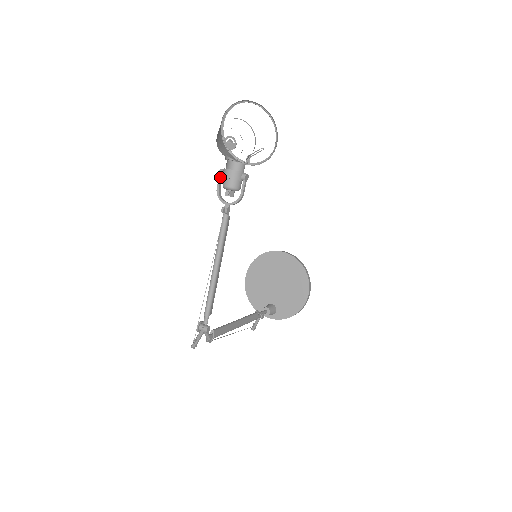
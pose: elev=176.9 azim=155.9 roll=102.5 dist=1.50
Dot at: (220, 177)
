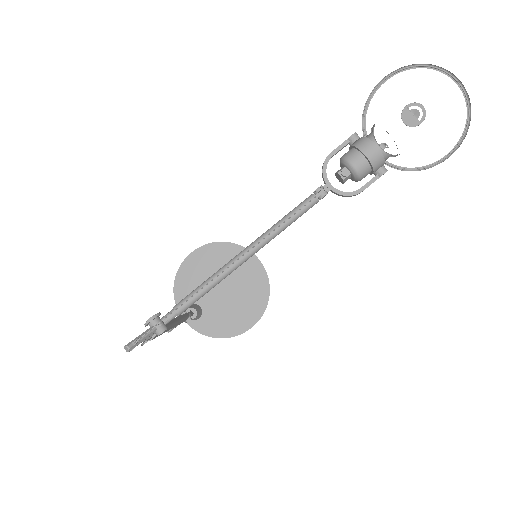
Dot at: (347, 142)
